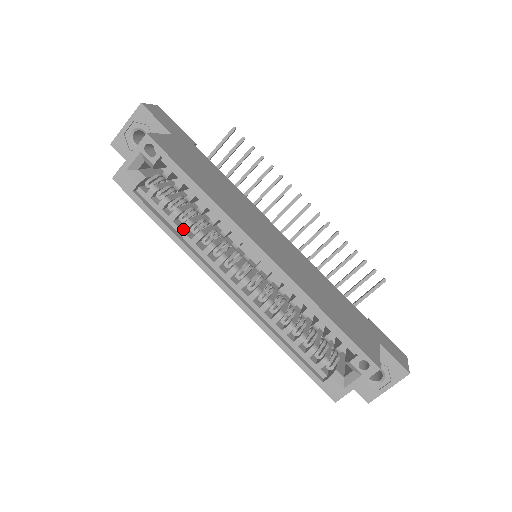
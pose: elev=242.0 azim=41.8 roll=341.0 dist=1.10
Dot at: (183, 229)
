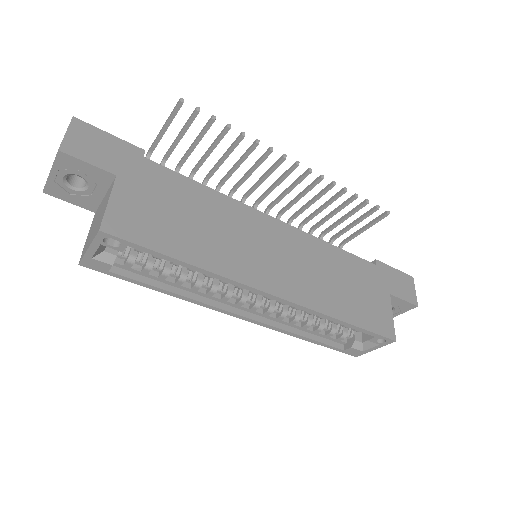
Dot at: (178, 284)
